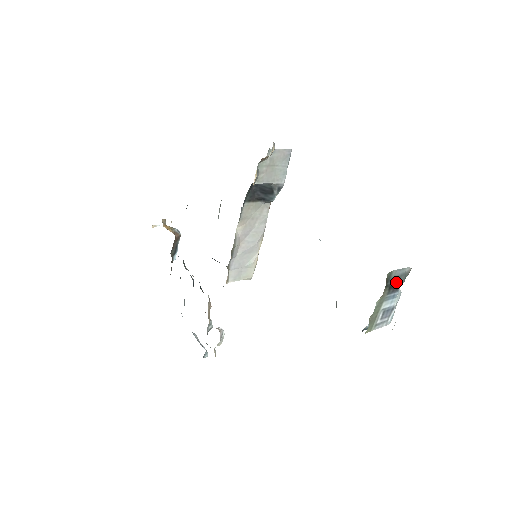
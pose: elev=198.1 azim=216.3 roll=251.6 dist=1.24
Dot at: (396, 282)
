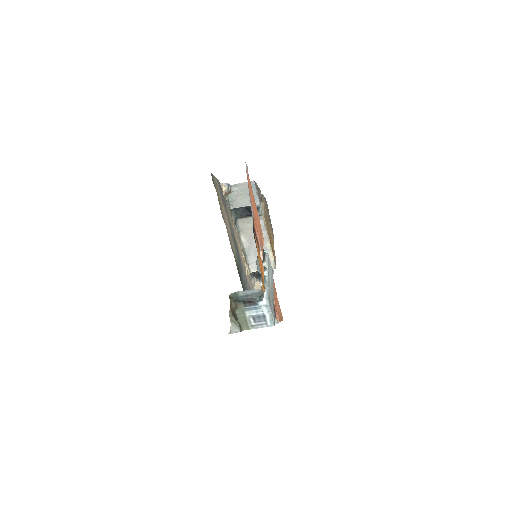
Dot at: (250, 299)
